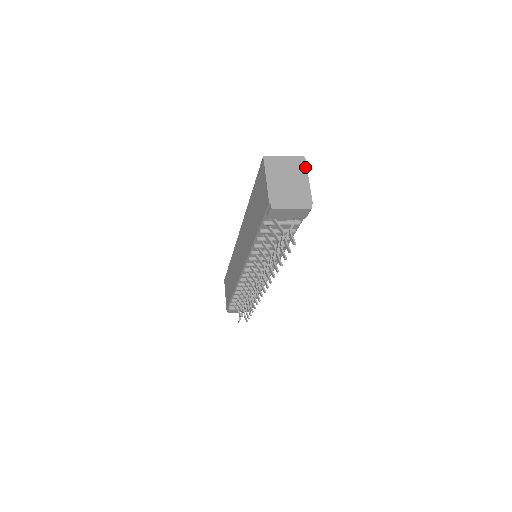
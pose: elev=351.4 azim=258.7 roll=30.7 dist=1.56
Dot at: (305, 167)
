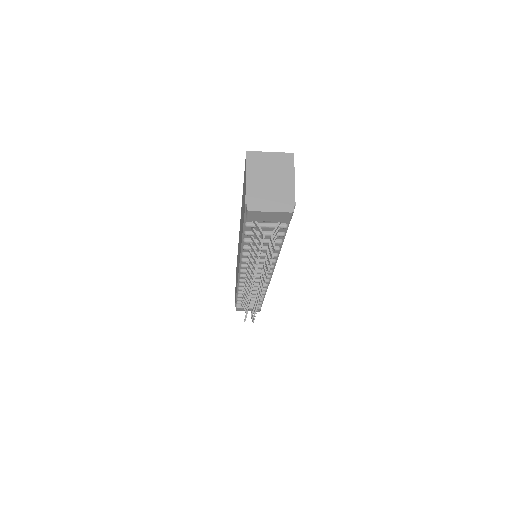
Dot at: (292, 165)
